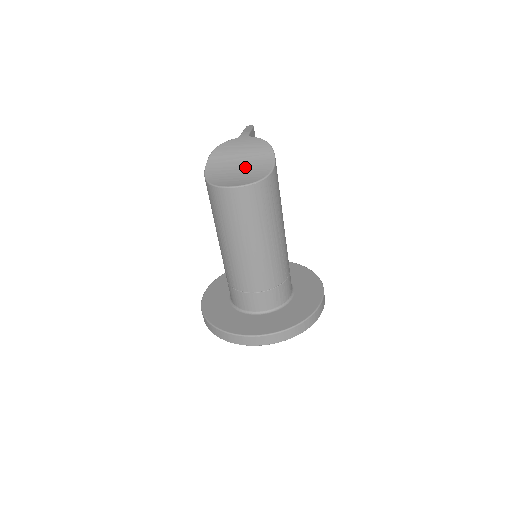
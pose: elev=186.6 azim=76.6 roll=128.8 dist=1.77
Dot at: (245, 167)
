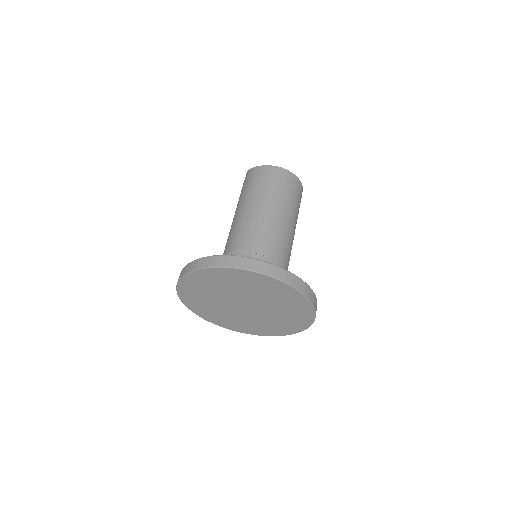
Dot at: occluded
